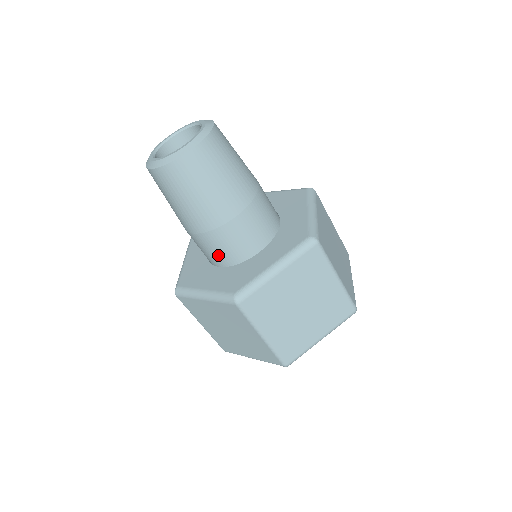
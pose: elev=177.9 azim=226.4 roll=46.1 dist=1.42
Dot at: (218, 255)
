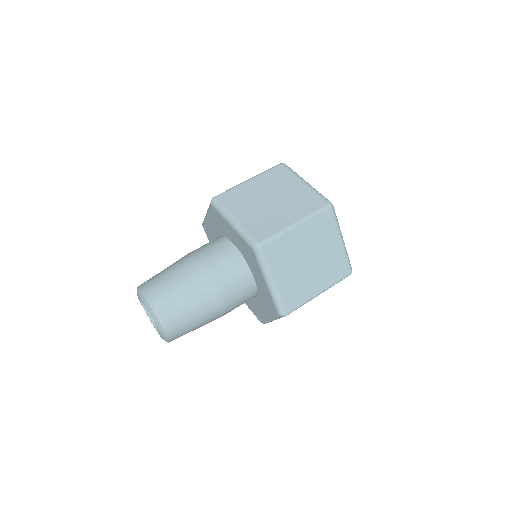
Dot at: occluded
